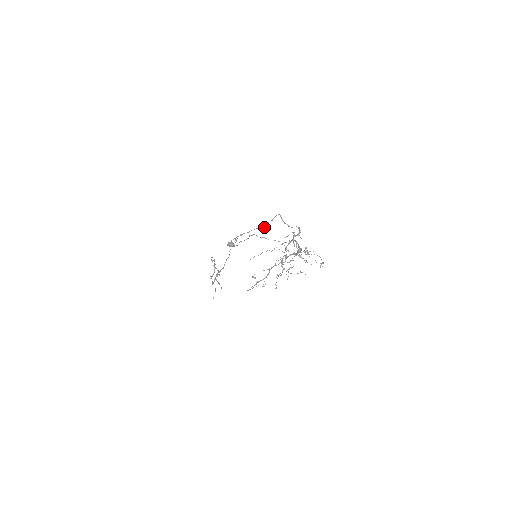
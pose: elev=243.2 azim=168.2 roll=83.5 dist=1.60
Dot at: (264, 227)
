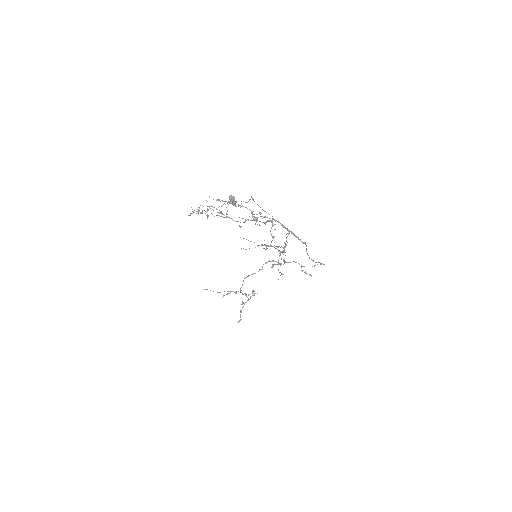
Dot at: occluded
